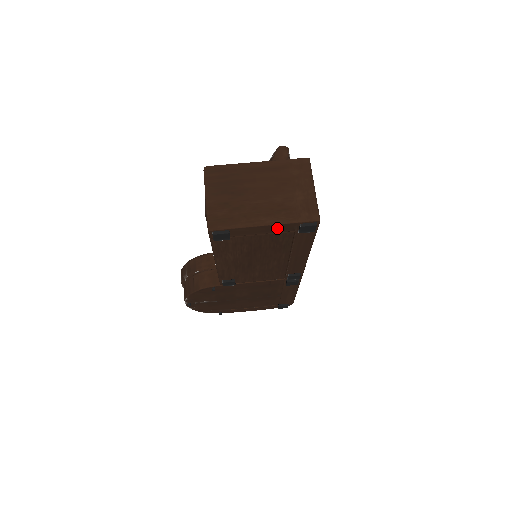
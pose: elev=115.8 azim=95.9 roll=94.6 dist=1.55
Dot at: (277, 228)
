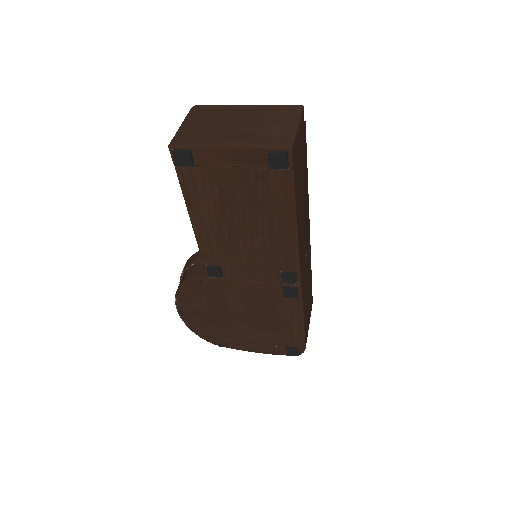
Dot at: (244, 156)
